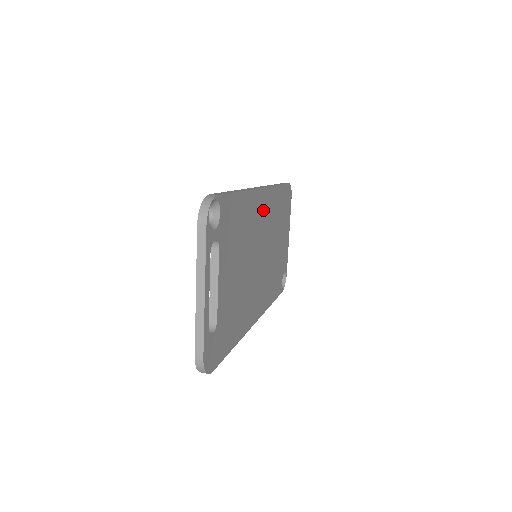
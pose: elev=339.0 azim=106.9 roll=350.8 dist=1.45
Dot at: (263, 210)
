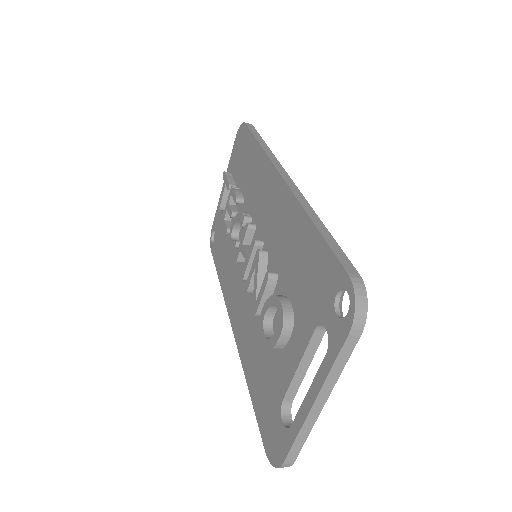
Dot at: occluded
